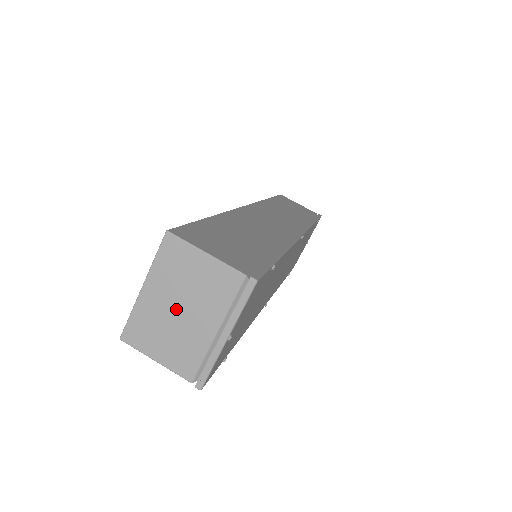
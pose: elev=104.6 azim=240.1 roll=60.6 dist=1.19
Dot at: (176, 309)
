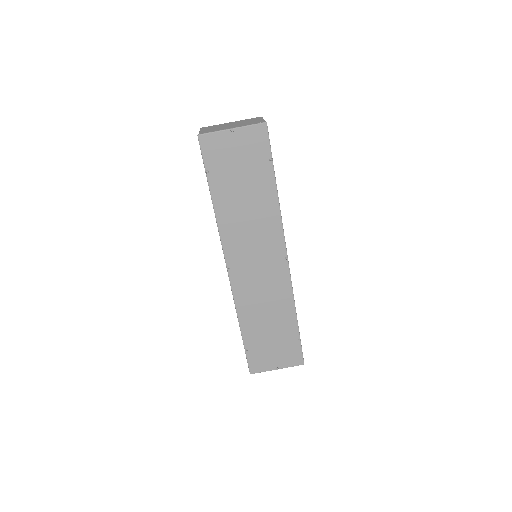
Dot at: (231, 125)
